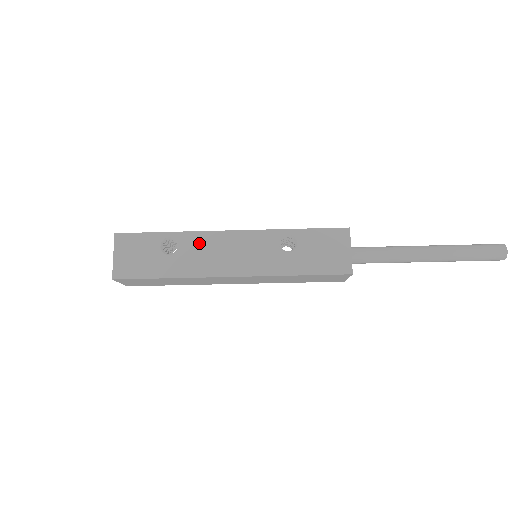
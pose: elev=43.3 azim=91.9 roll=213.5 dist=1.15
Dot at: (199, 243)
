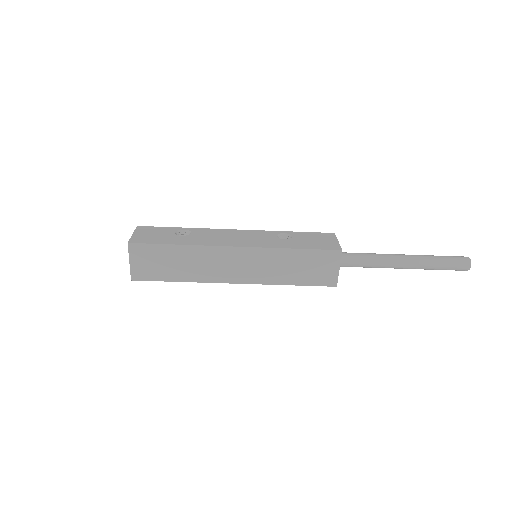
Dot at: (209, 233)
